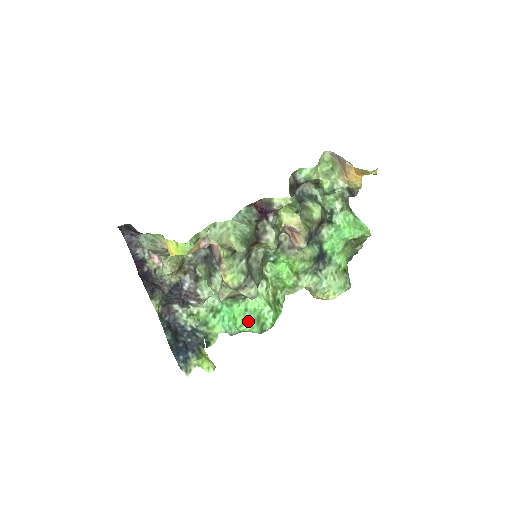
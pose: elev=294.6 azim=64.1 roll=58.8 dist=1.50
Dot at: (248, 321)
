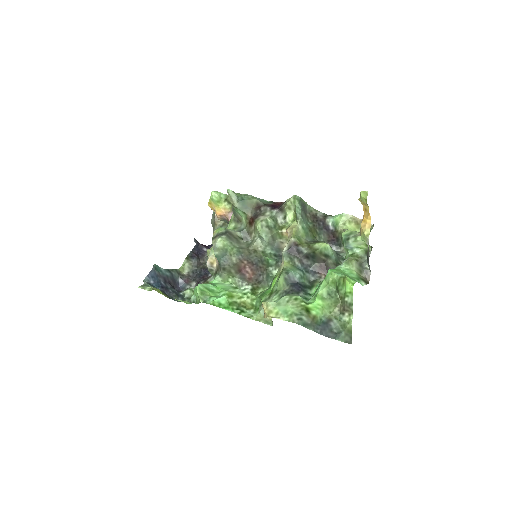
Dot at: occluded
